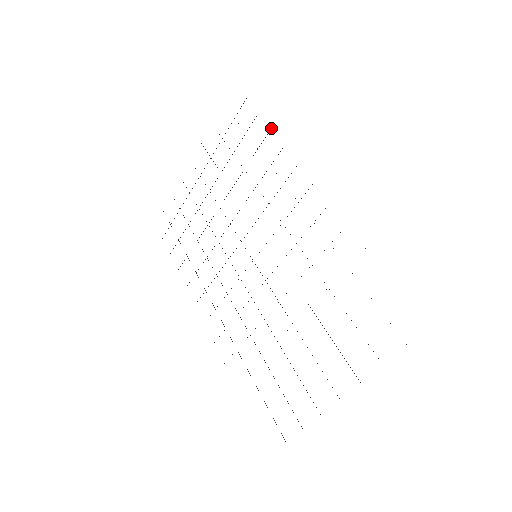
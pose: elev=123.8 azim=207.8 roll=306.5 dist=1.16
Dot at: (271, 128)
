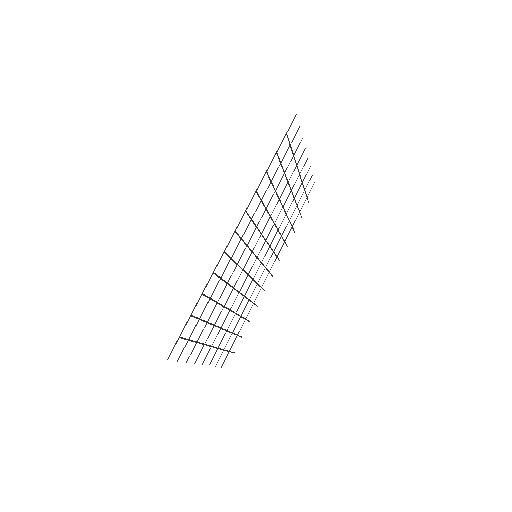
Dot at: (266, 172)
